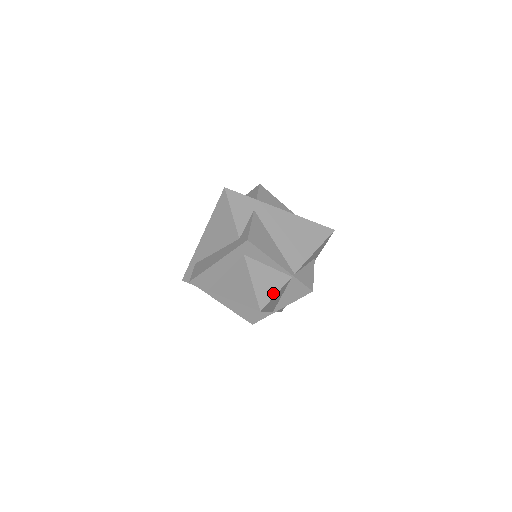
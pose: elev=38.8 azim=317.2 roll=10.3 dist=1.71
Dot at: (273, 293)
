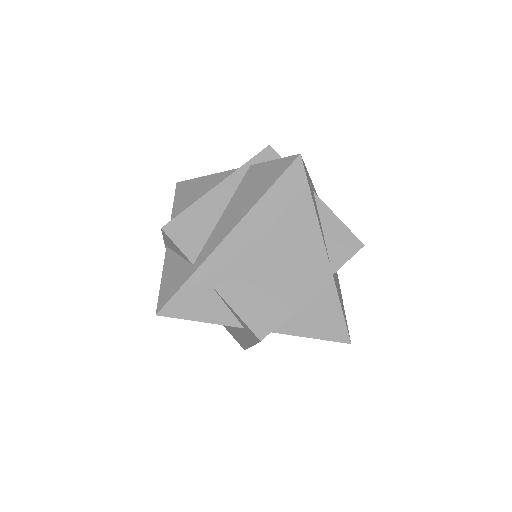
Dot at: (339, 315)
